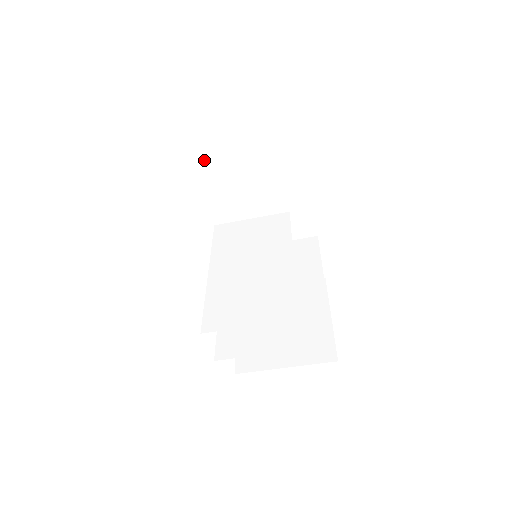
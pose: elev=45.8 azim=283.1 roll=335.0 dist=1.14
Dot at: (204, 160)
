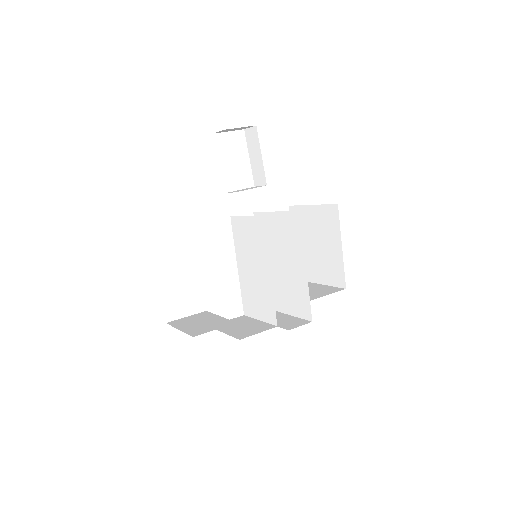
Dot at: occluded
